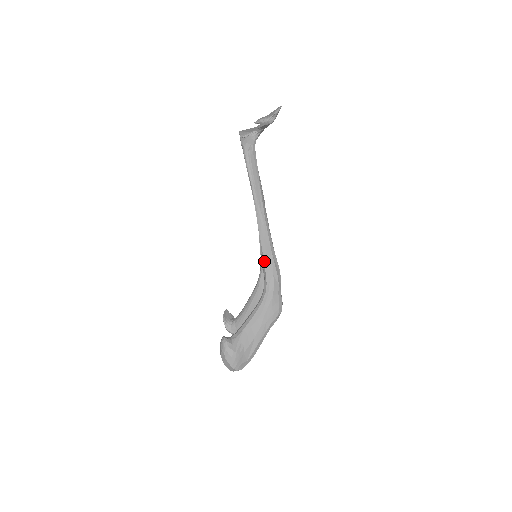
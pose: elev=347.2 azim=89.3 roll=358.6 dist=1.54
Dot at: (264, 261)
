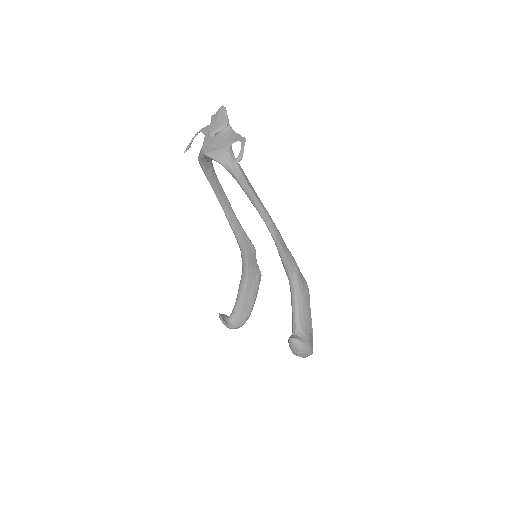
Dot at: (284, 258)
